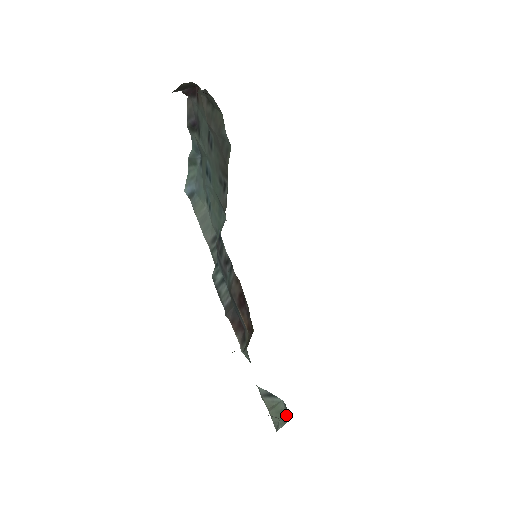
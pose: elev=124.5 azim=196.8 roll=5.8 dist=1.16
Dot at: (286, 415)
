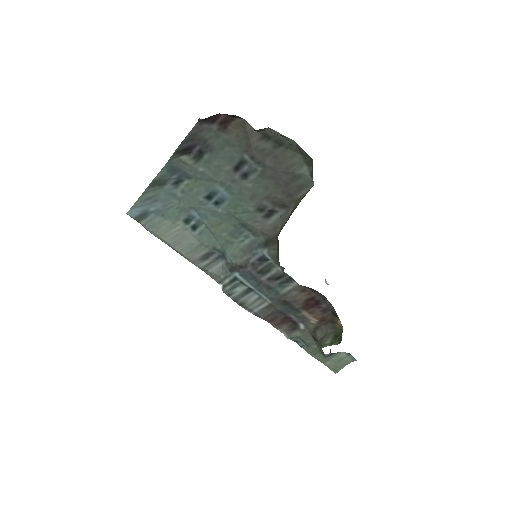
Dot at: (349, 359)
